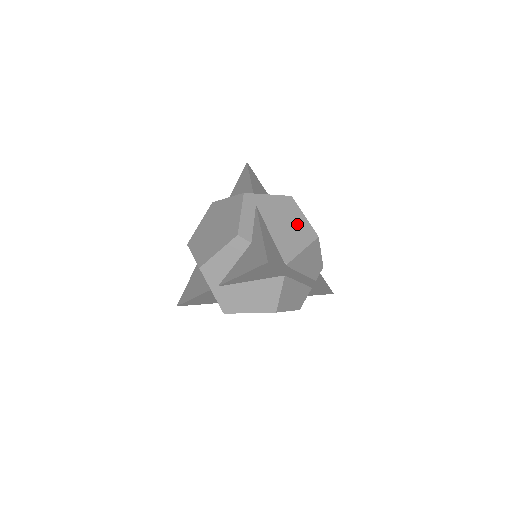
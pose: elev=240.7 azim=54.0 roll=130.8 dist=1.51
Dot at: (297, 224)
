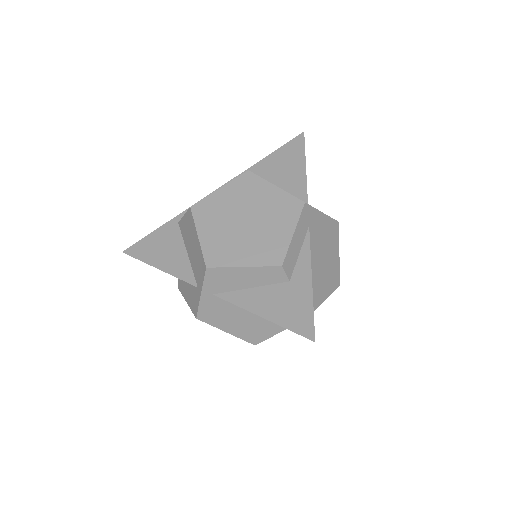
Dot at: (331, 264)
